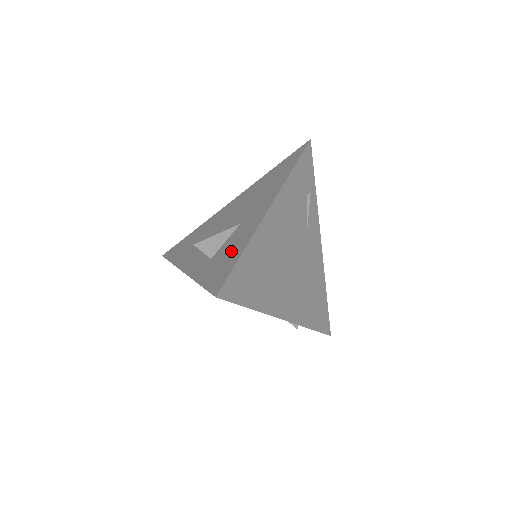
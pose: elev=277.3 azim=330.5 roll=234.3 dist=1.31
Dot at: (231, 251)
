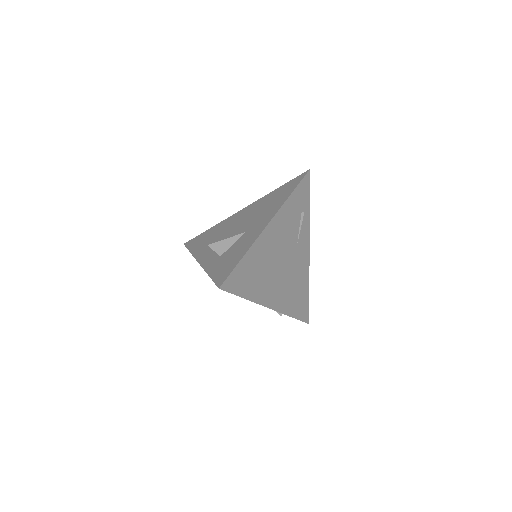
Dot at: (235, 254)
